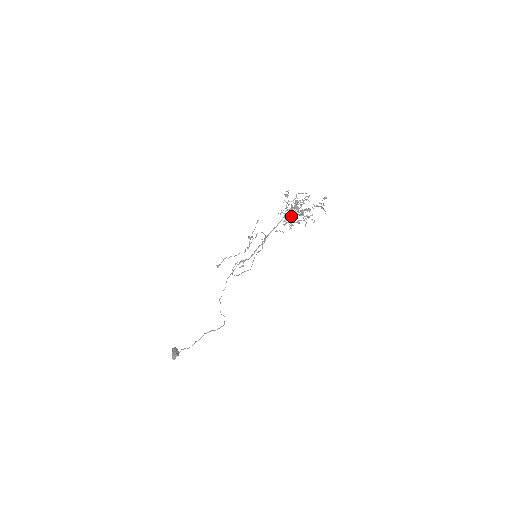
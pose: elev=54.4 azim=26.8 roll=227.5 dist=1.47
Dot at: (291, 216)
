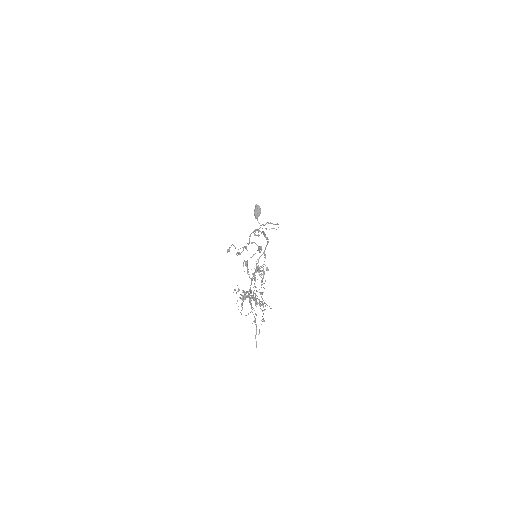
Dot at: occluded
